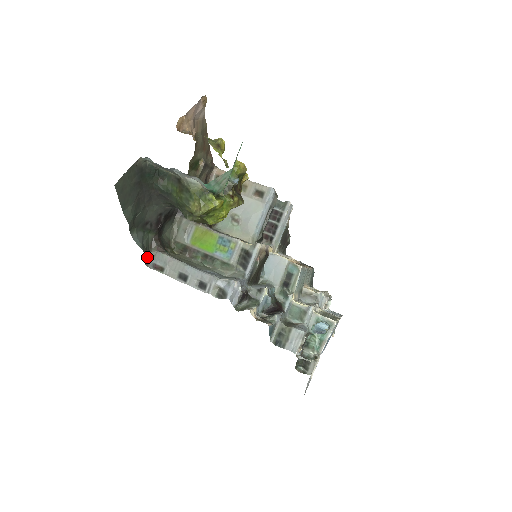
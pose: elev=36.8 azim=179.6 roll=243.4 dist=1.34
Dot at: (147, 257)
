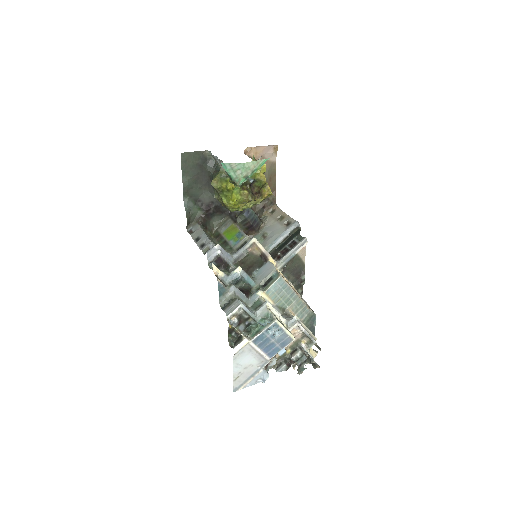
Dot at: (189, 223)
